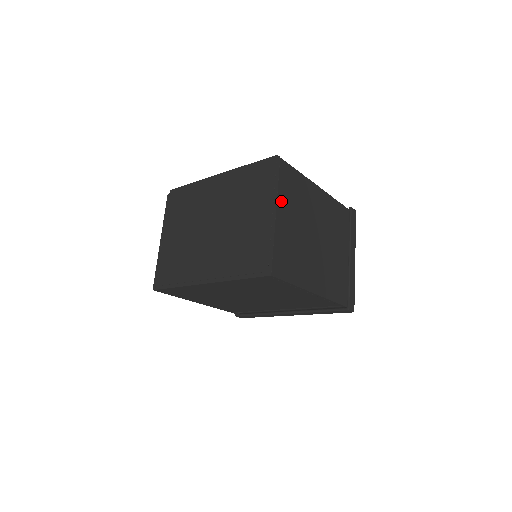
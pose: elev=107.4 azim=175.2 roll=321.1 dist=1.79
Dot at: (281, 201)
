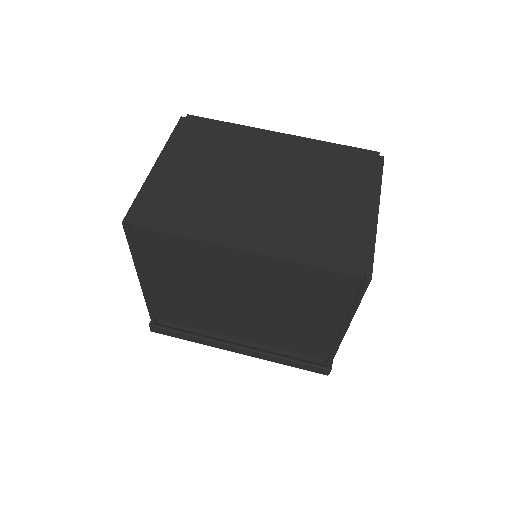
Dot at: occluded
